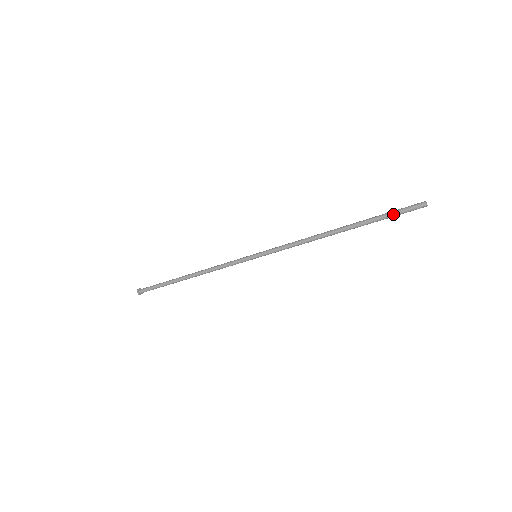
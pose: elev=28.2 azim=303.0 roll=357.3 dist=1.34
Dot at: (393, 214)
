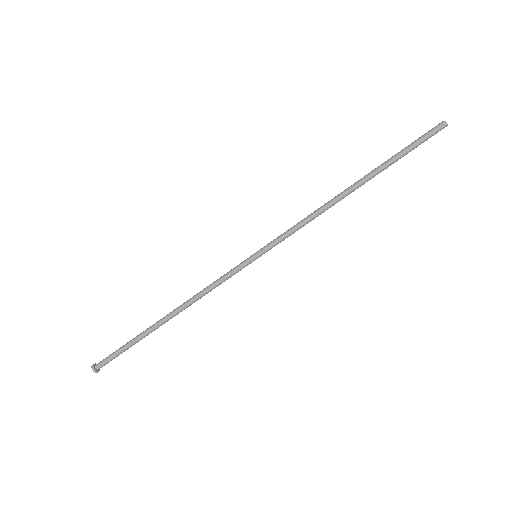
Dot at: (410, 144)
